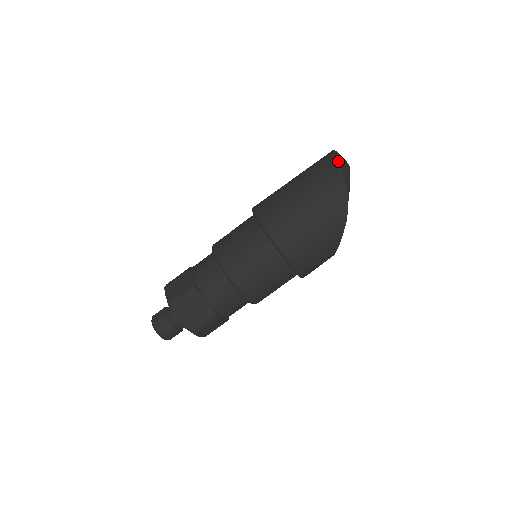
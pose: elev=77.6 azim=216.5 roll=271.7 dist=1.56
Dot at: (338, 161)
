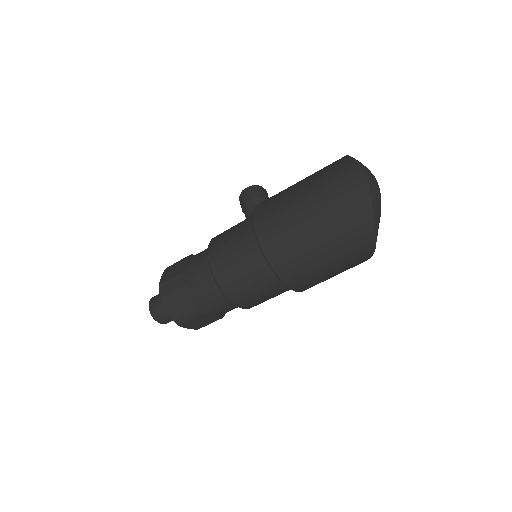
Dot at: (372, 211)
